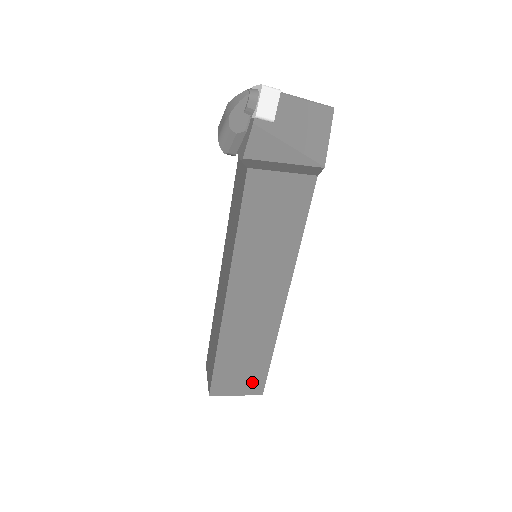
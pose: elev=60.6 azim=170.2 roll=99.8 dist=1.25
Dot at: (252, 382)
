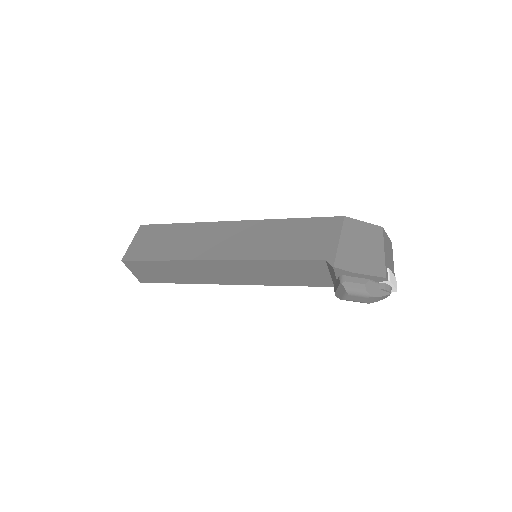
Dot at: occluded
